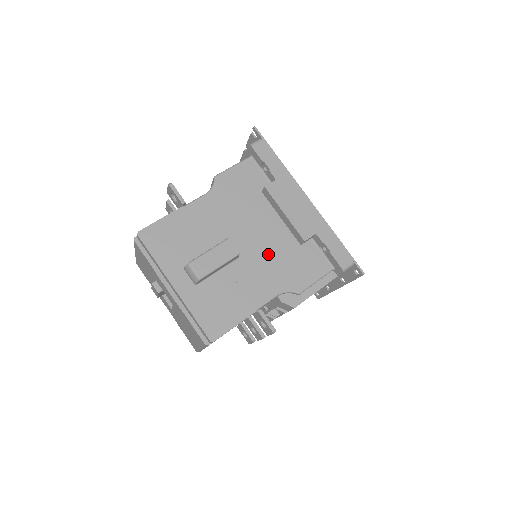
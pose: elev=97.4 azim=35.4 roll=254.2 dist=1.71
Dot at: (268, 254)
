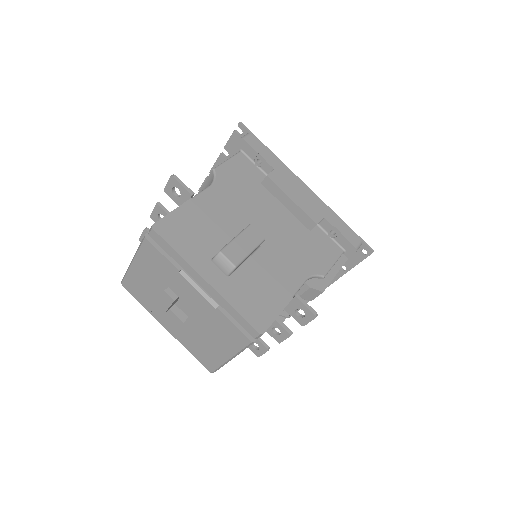
Dot at: (285, 241)
